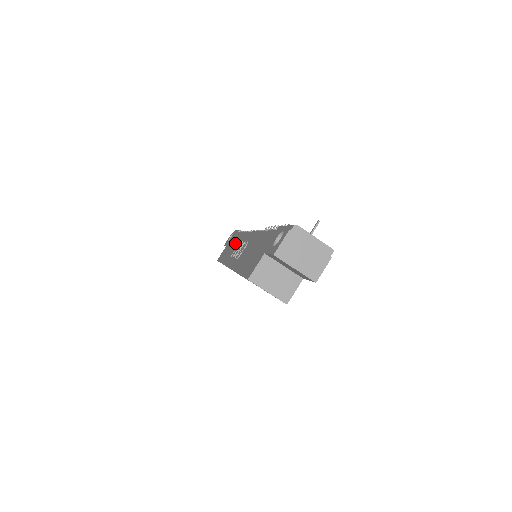
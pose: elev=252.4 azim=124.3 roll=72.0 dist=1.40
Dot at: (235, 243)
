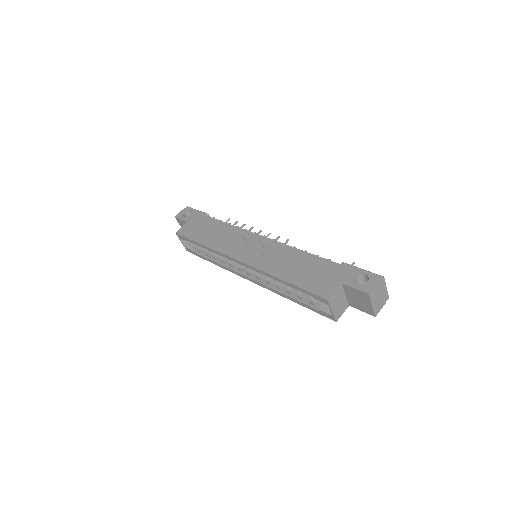
Dot at: (223, 232)
